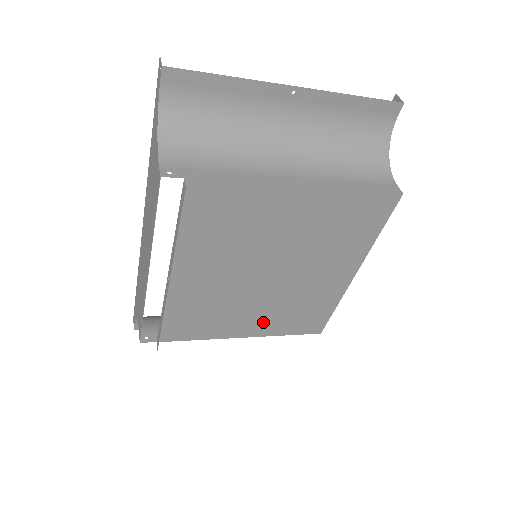
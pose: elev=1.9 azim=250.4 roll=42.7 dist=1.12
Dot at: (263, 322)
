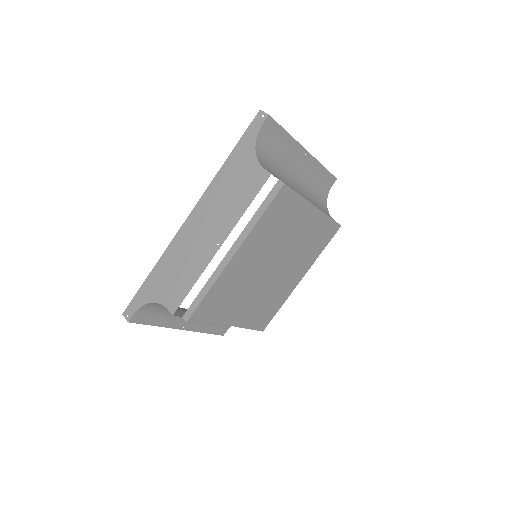
Dot at: (244, 312)
